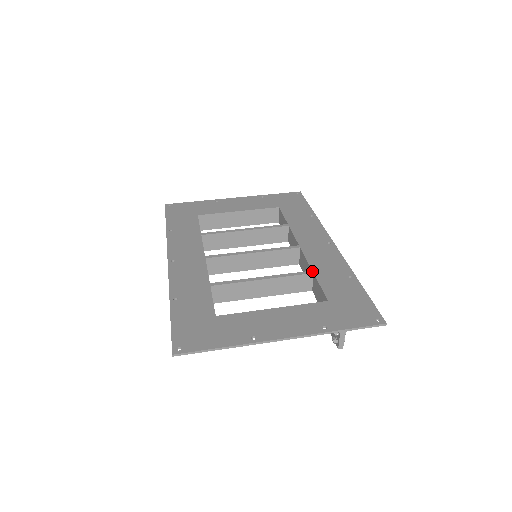
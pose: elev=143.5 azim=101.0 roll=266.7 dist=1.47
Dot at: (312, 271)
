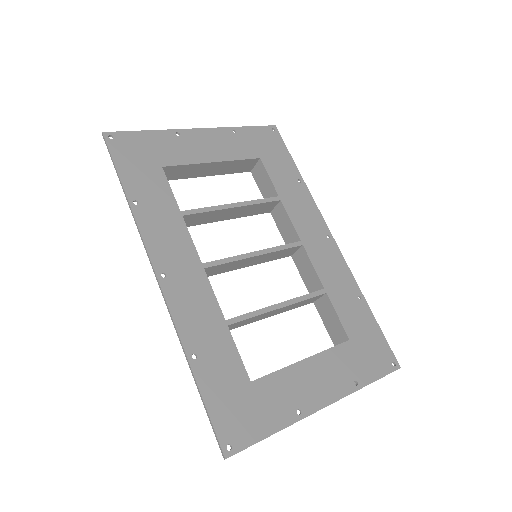
Dot at: (325, 290)
